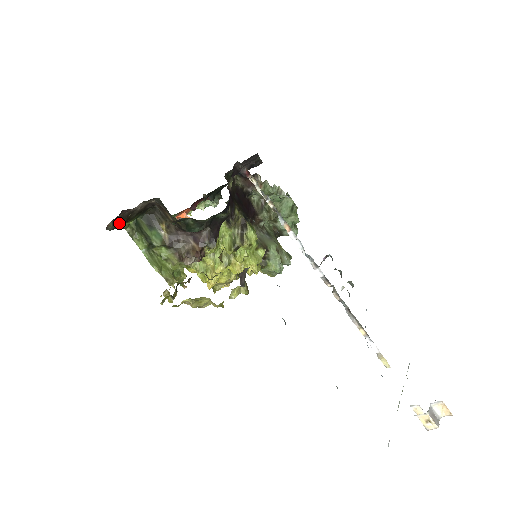
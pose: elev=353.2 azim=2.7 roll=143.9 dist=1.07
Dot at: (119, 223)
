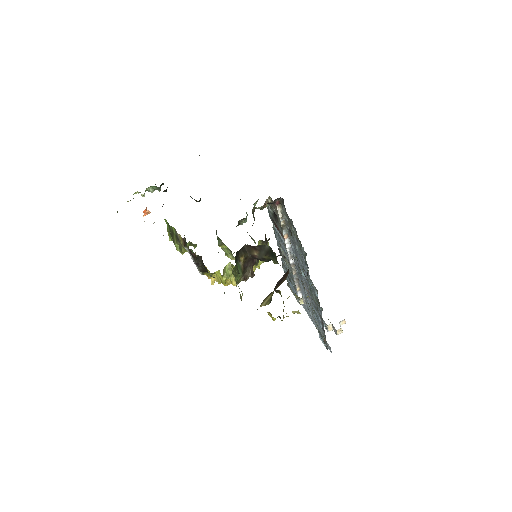
Dot at: occluded
